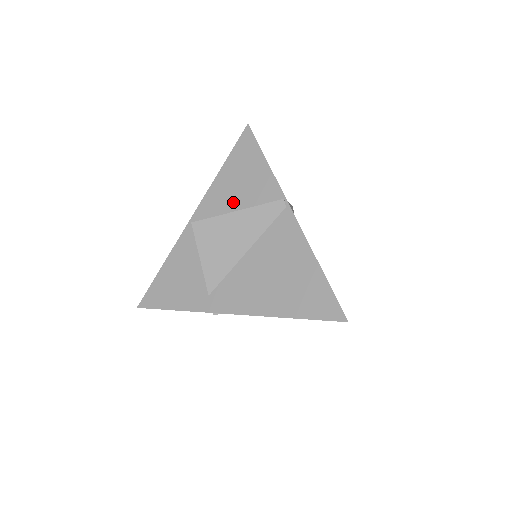
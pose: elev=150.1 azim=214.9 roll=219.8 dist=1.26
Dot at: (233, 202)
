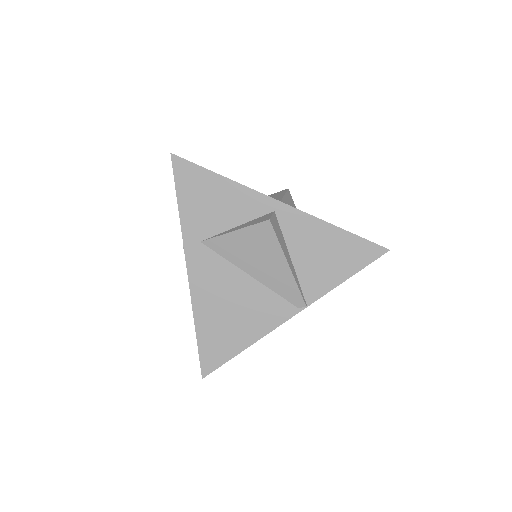
Dot at: (301, 250)
